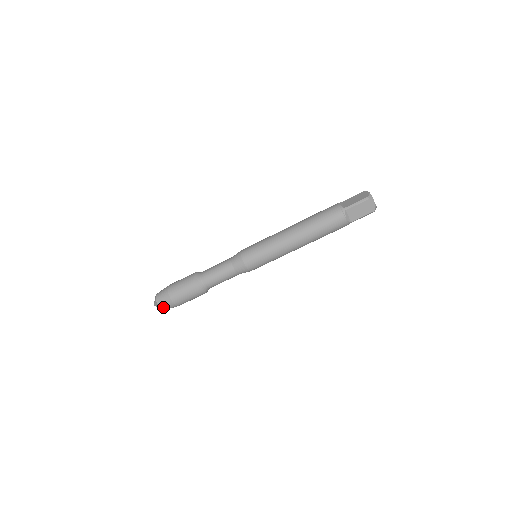
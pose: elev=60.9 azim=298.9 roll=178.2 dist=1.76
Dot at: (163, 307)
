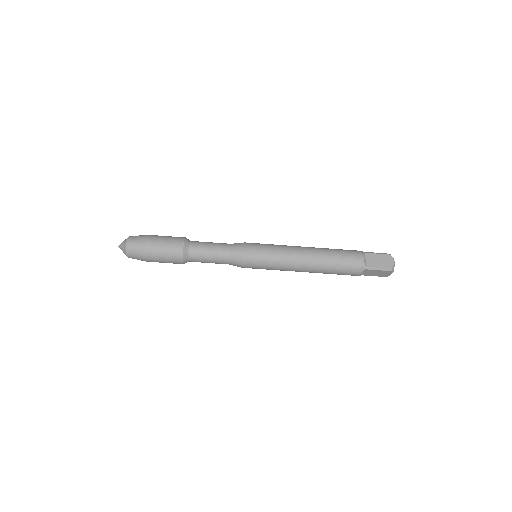
Dot at: occluded
